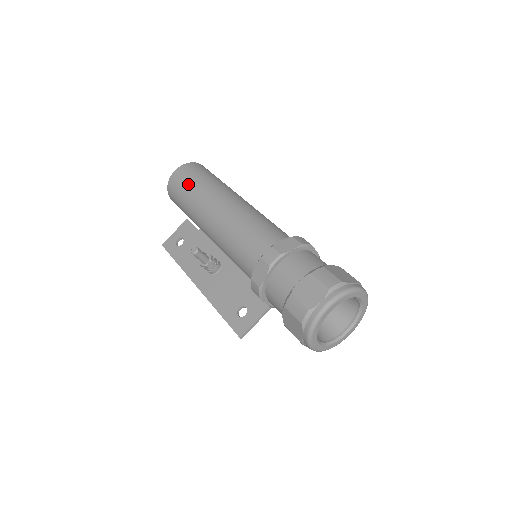
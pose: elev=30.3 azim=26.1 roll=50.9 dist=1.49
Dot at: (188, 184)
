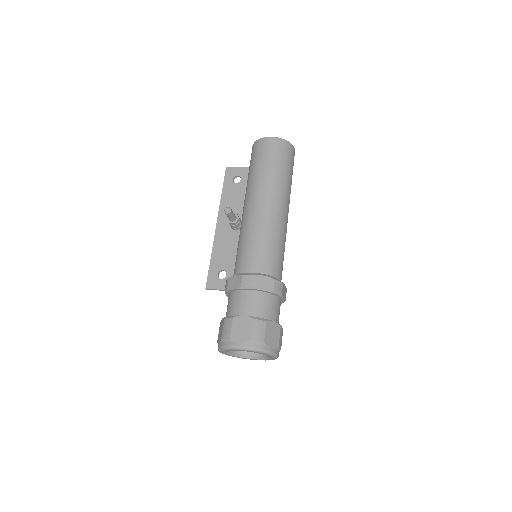
Dot at: (264, 160)
